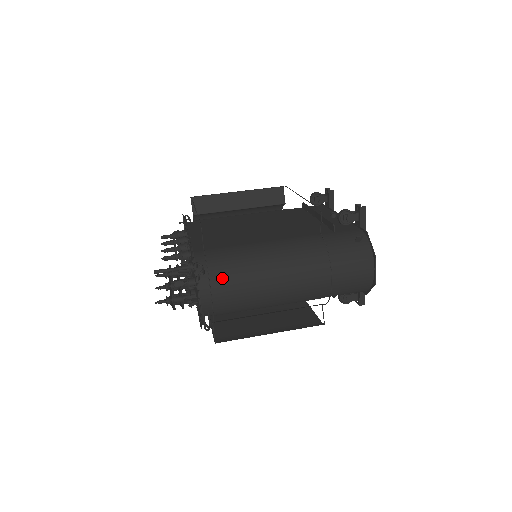
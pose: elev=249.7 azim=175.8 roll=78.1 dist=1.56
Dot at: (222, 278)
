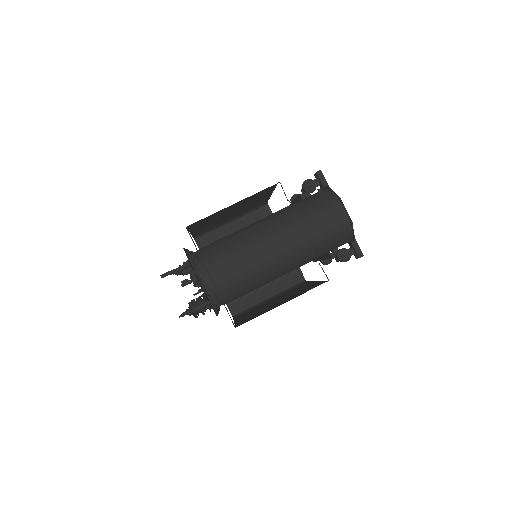
Dot at: (215, 259)
